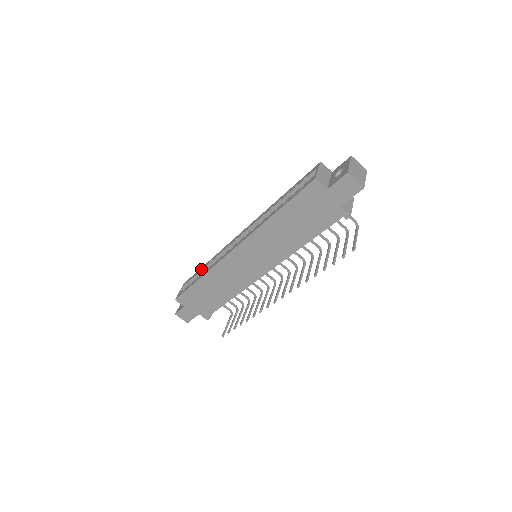
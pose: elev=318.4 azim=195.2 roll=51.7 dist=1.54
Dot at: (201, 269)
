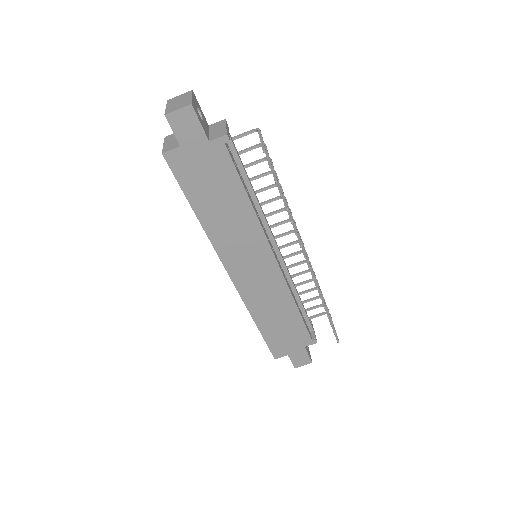
Dot at: occluded
